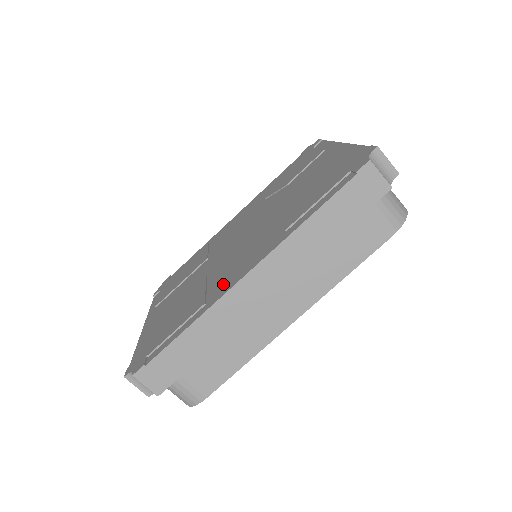
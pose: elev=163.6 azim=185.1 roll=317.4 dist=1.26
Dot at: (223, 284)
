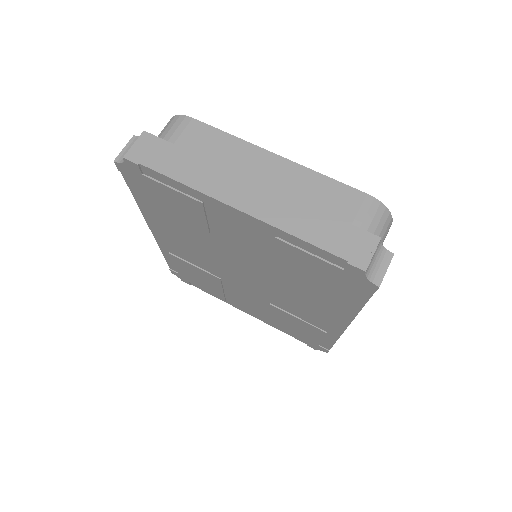
Dot at: (322, 324)
